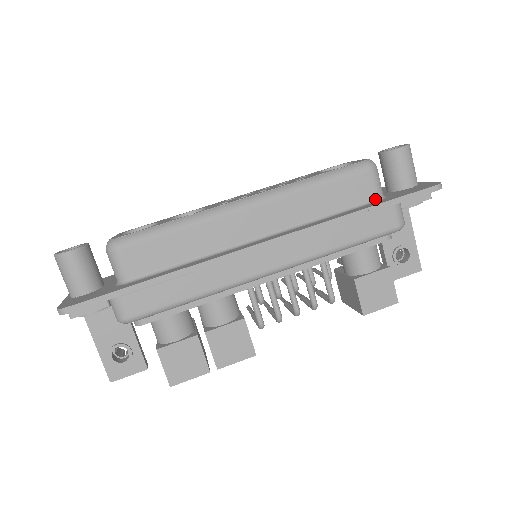
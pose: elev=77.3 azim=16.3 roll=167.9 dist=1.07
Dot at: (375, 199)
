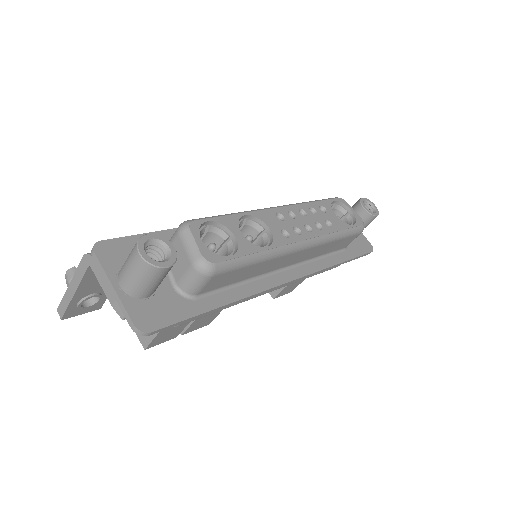
Dot at: (345, 248)
